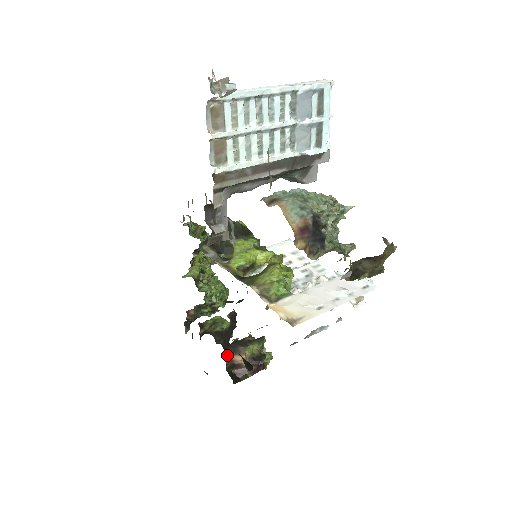
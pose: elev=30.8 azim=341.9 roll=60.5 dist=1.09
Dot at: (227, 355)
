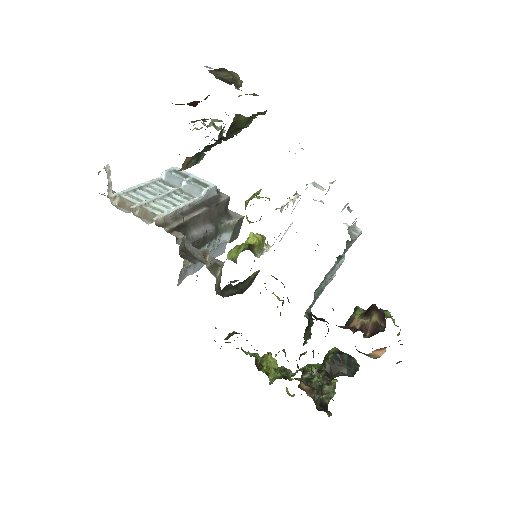
Dot at: (341, 327)
